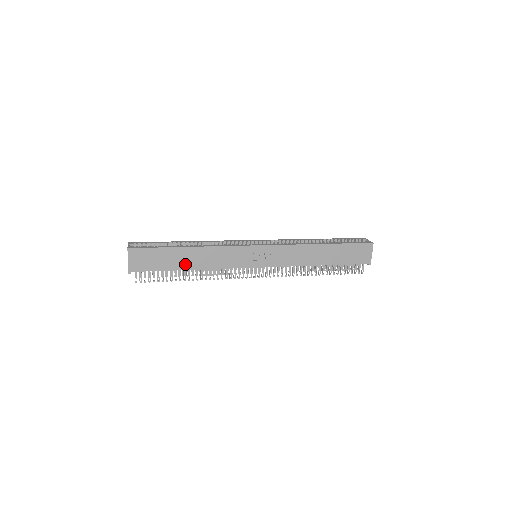
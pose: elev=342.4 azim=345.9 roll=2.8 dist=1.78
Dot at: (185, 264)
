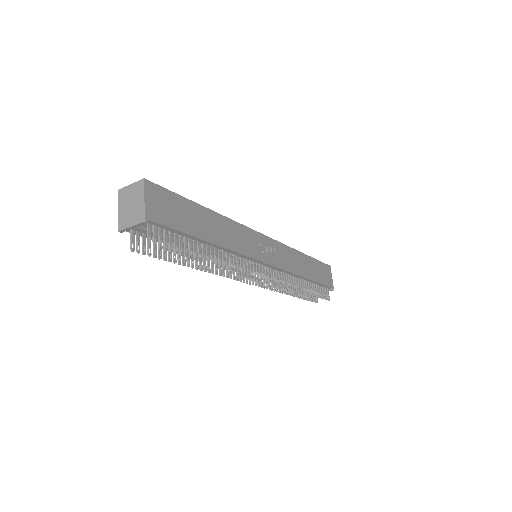
Dot at: (207, 233)
